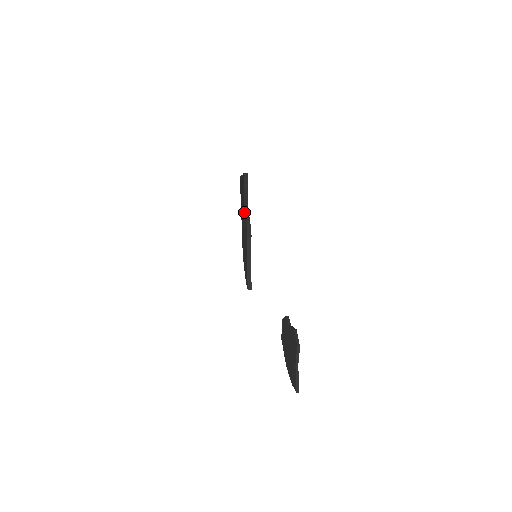
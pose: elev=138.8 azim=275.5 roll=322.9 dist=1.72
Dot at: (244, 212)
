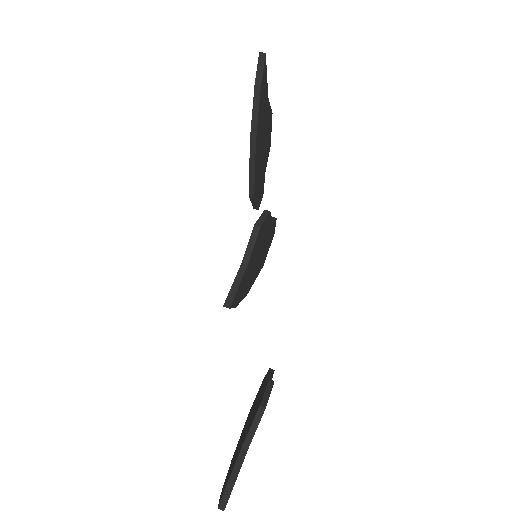
Dot at: (250, 148)
